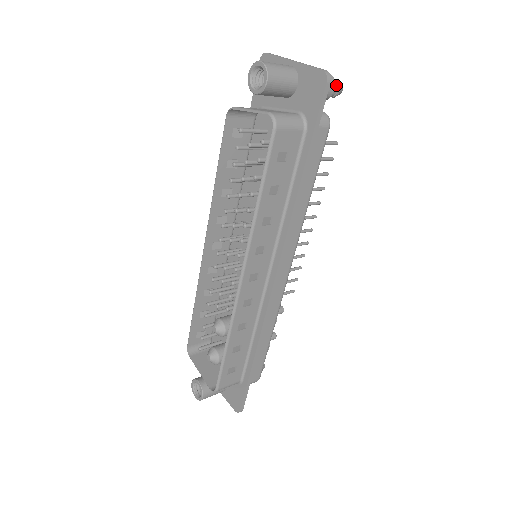
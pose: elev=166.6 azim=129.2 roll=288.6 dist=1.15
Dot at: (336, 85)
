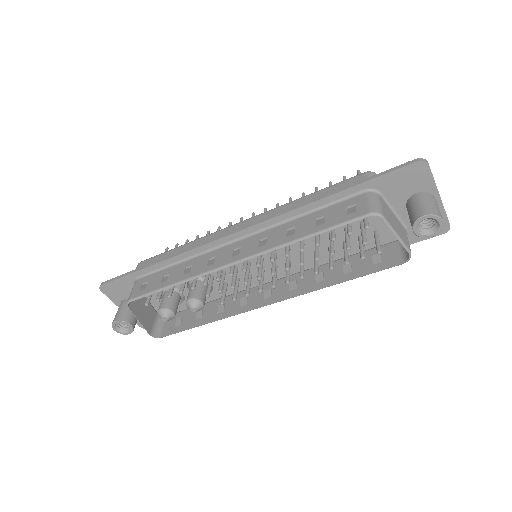
Dot at: occluded
